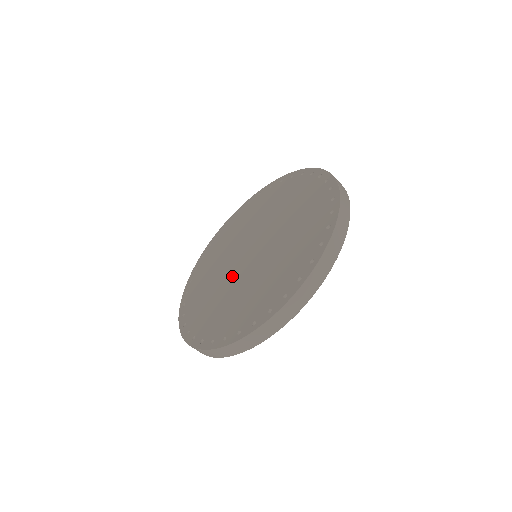
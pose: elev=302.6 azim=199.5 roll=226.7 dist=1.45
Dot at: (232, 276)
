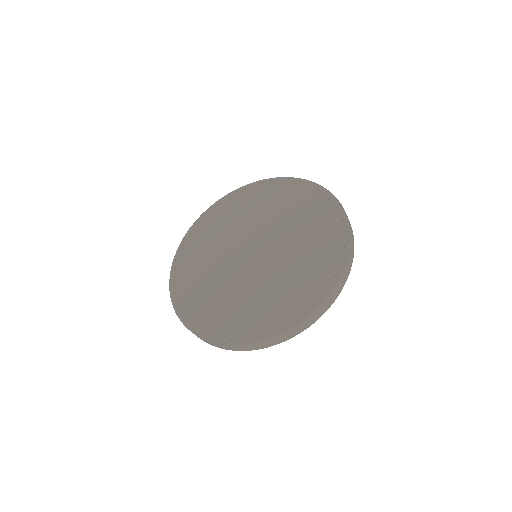
Dot at: (229, 266)
